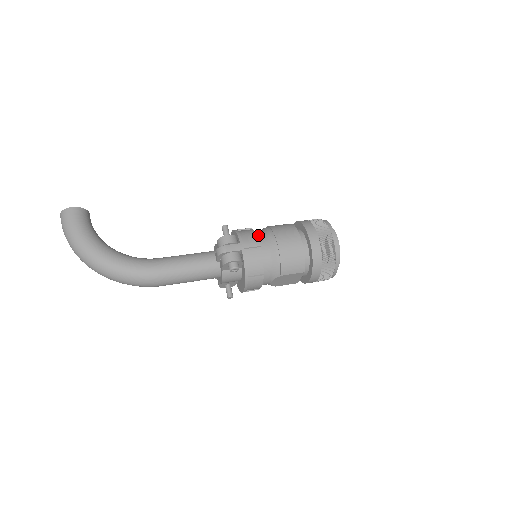
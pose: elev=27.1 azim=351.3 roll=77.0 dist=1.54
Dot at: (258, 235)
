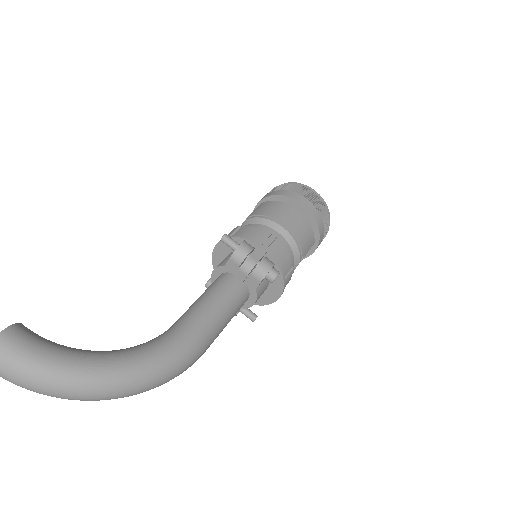
Dot at: (257, 228)
